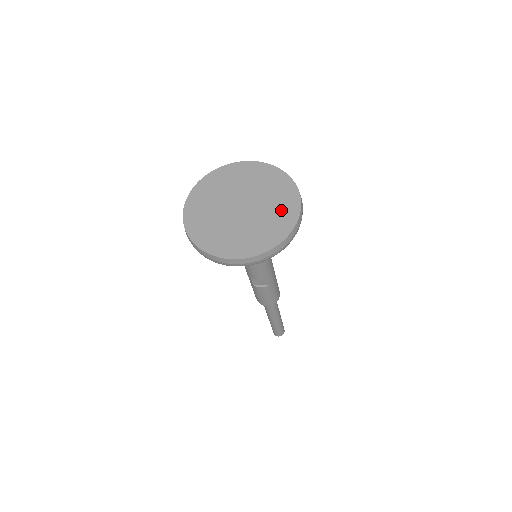
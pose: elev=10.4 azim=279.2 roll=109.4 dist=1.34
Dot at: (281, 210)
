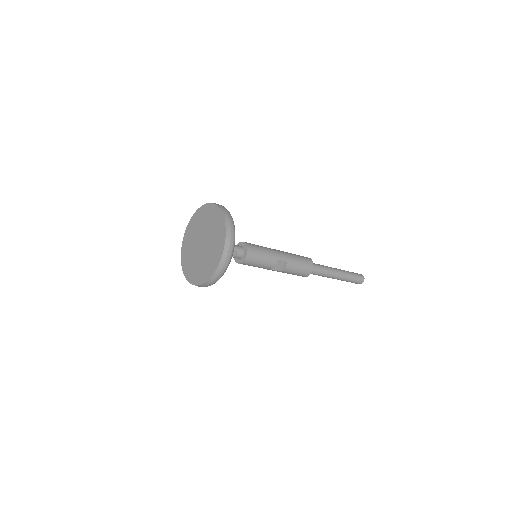
Dot at: (216, 224)
